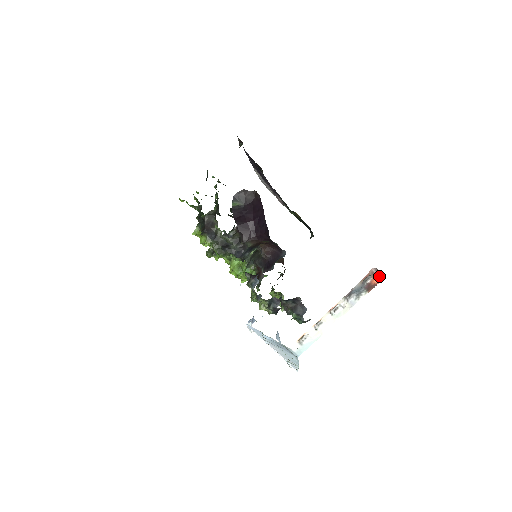
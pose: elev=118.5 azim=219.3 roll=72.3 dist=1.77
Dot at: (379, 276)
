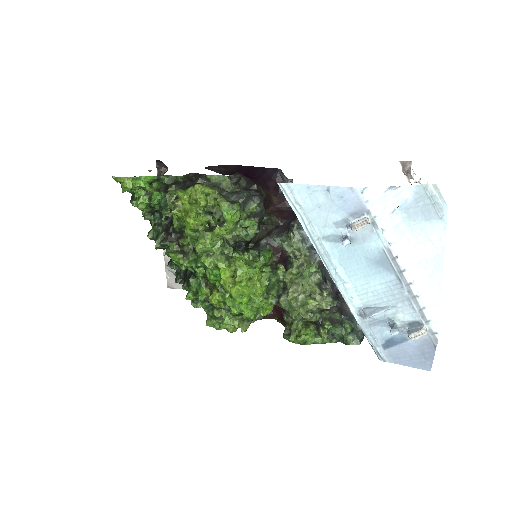
Dot at: (406, 177)
